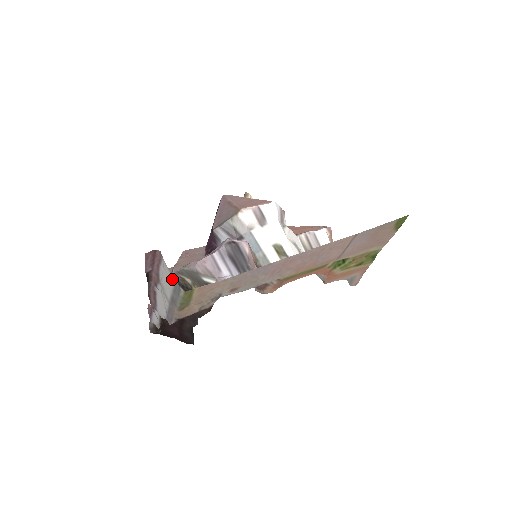
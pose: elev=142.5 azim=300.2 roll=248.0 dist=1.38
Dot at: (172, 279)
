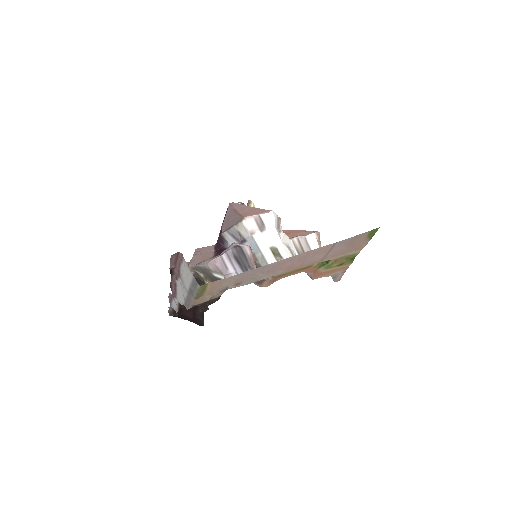
Dot at: (191, 275)
